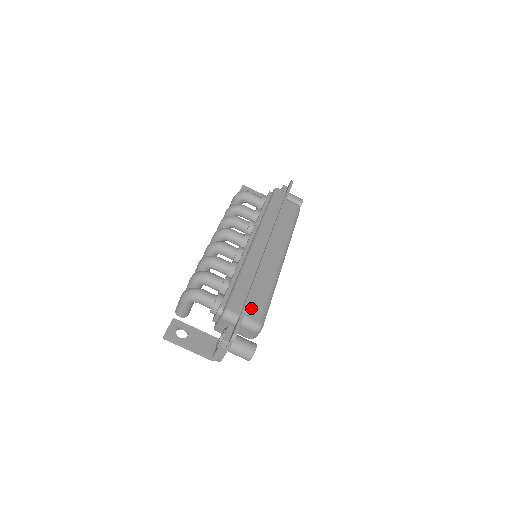
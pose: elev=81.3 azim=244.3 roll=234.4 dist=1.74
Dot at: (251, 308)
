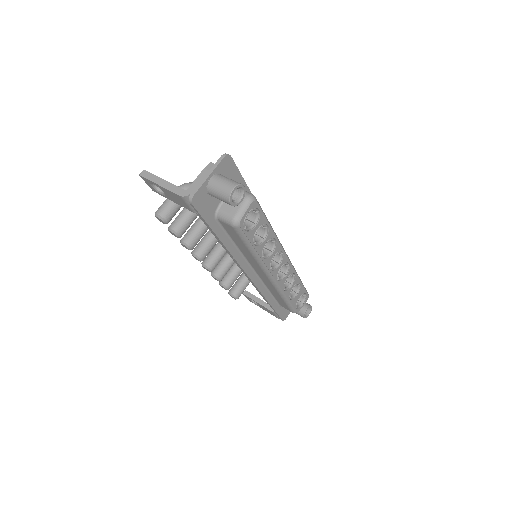
Dot at: occluded
